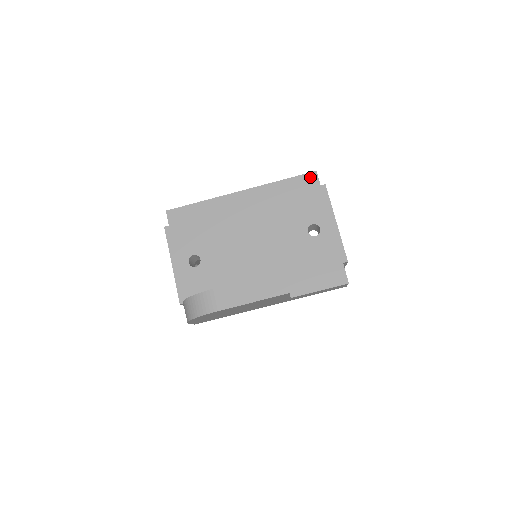
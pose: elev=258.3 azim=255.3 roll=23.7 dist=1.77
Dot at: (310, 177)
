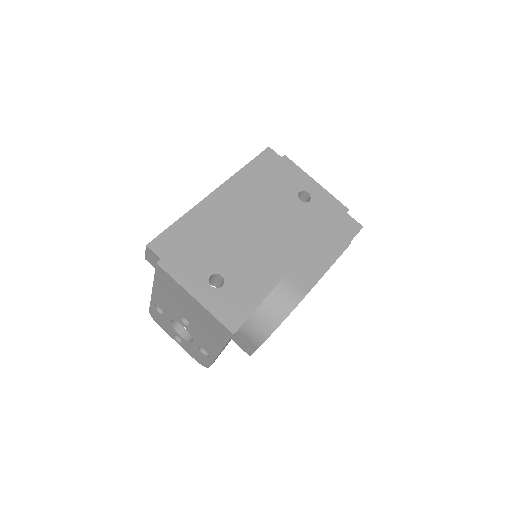
Dot at: (268, 154)
